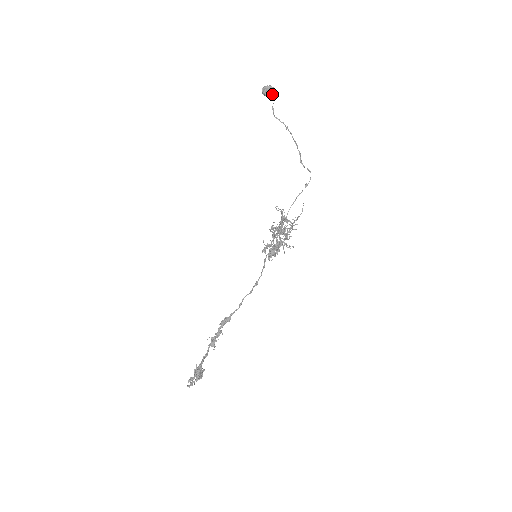
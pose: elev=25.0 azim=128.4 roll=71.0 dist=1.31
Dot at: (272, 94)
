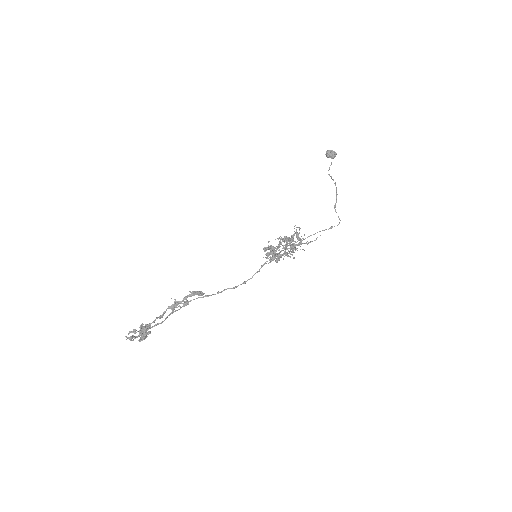
Dot at: (333, 157)
